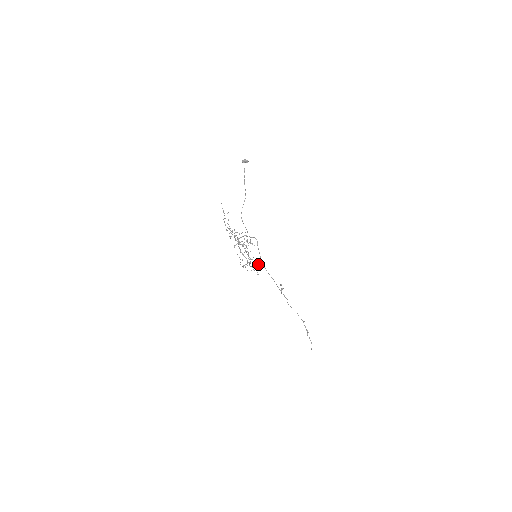
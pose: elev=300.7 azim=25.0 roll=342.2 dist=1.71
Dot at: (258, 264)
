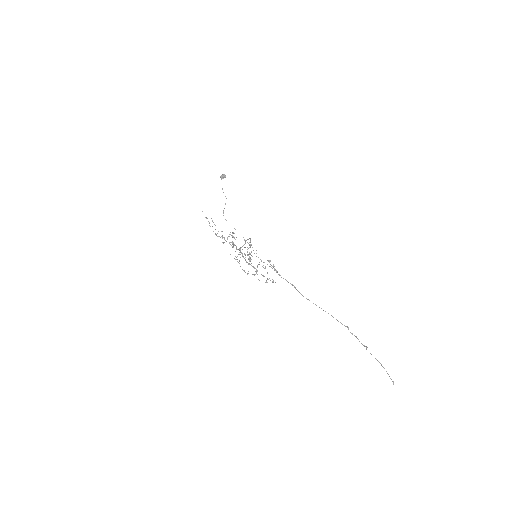
Dot at: (265, 267)
